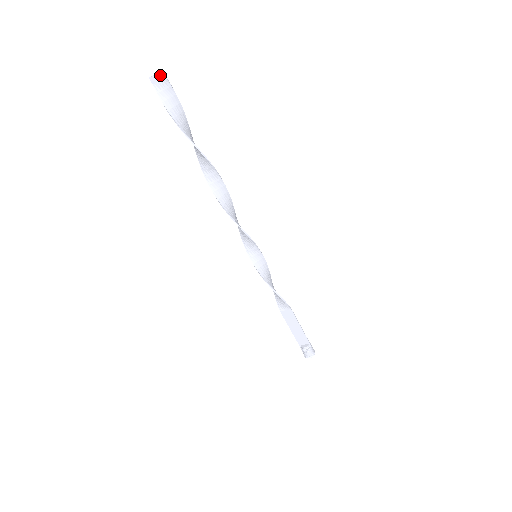
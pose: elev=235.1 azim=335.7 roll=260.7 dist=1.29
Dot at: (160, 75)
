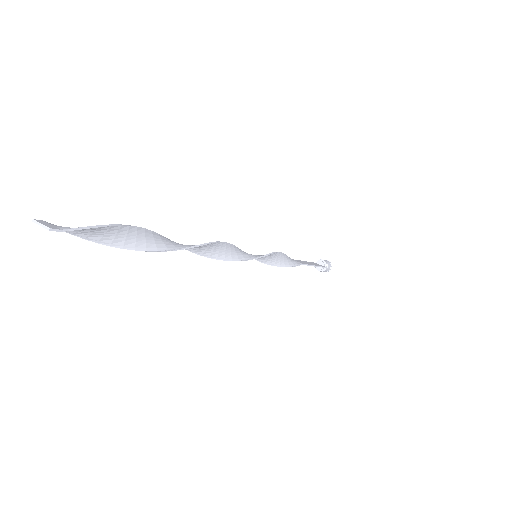
Dot at: (48, 228)
